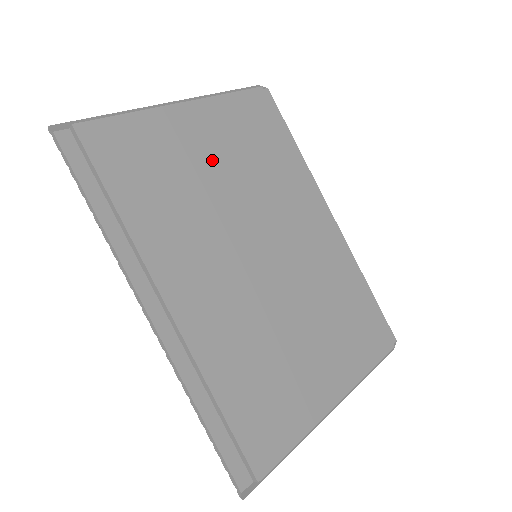
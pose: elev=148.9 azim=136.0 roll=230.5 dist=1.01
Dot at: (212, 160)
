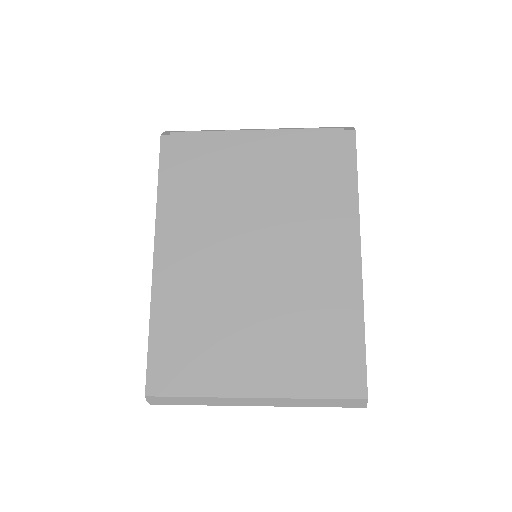
Dot at: (256, 175)
